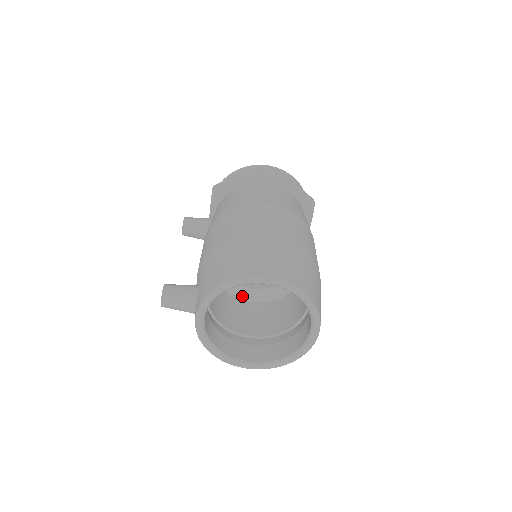
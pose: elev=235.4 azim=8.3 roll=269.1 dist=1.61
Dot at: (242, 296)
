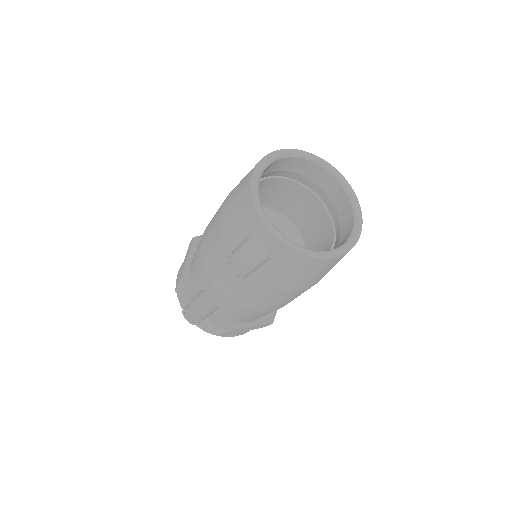
Dot at: occluded
